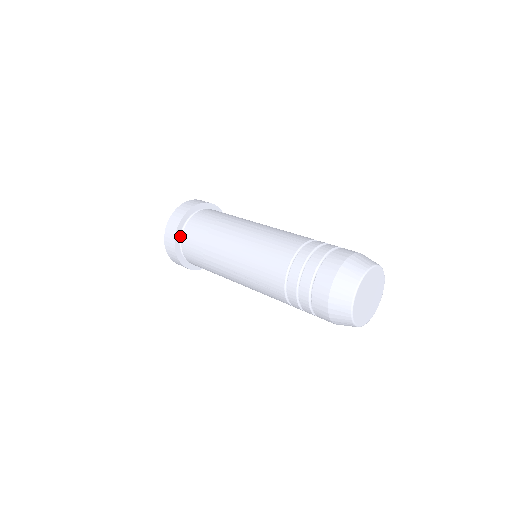
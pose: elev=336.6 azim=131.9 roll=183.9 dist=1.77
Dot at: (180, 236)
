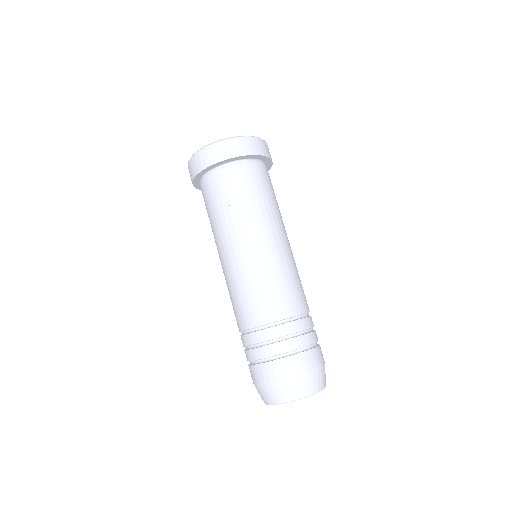
Dot at: (215, 167)
